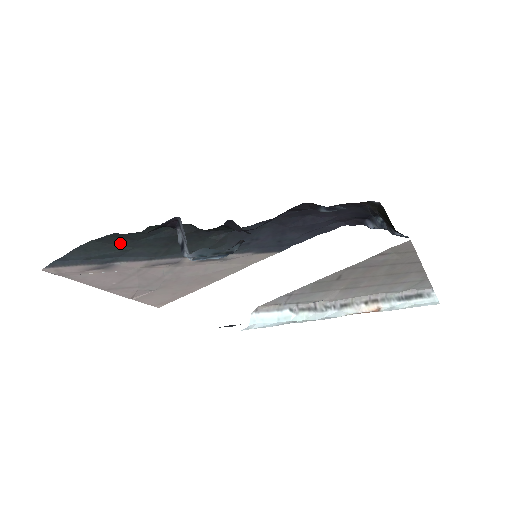
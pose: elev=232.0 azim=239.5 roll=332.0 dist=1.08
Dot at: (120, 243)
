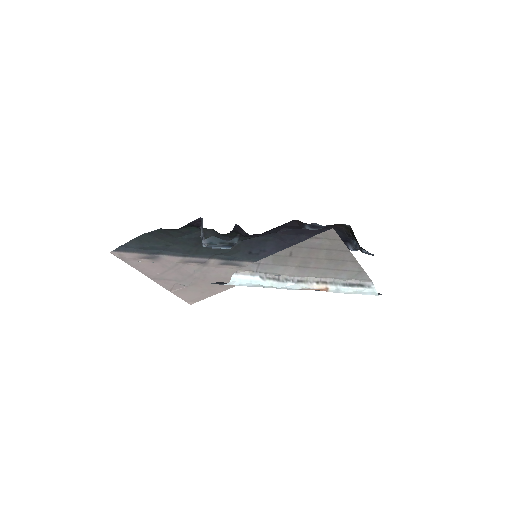
Dot at: (164, 238)
